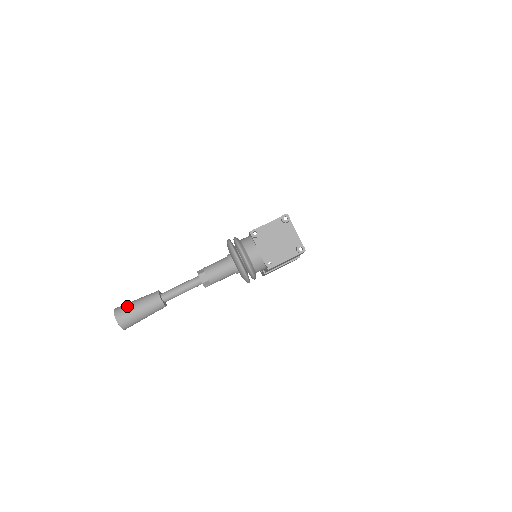
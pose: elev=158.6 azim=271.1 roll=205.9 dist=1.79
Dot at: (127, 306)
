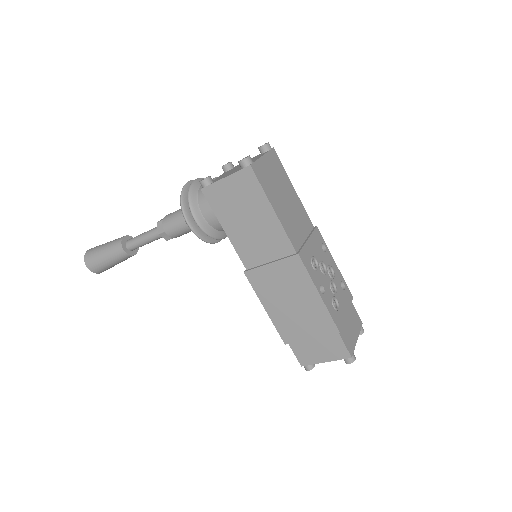
Dot at: occluded
